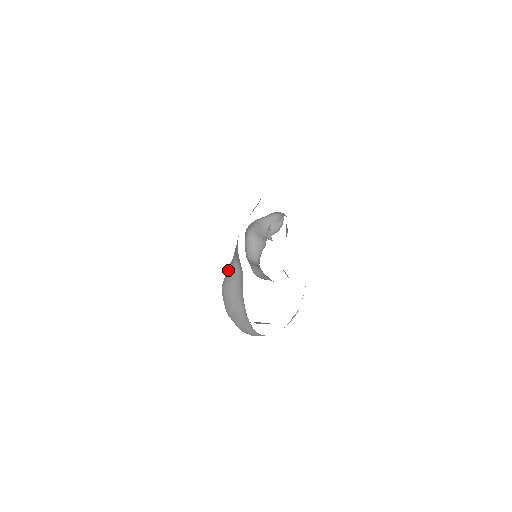
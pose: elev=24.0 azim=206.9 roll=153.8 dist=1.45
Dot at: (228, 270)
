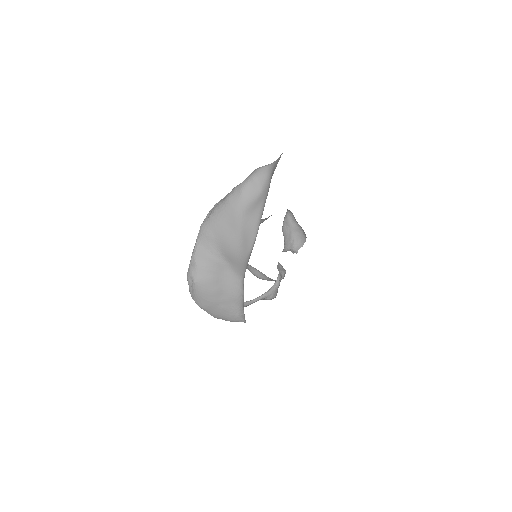
Dot at: (201, 261)
